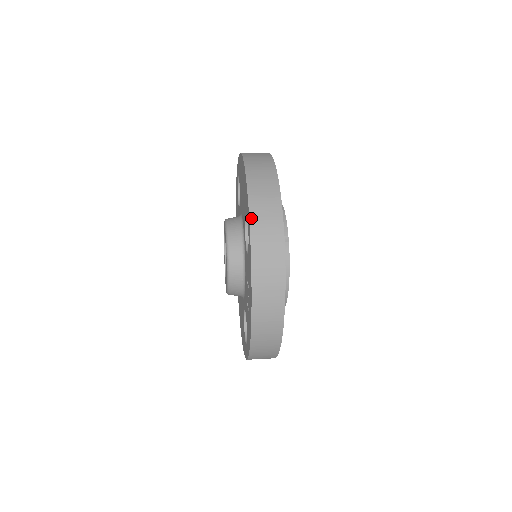
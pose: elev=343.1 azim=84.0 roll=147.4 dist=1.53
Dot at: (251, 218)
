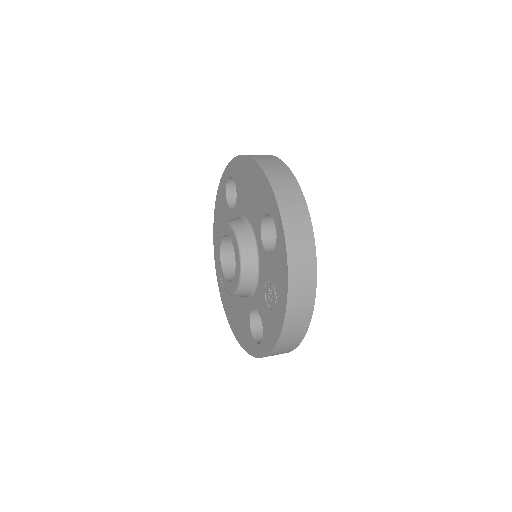
Dot at: (283, 218)
